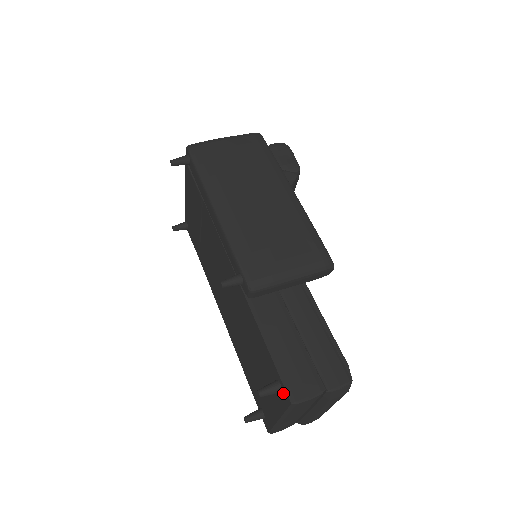
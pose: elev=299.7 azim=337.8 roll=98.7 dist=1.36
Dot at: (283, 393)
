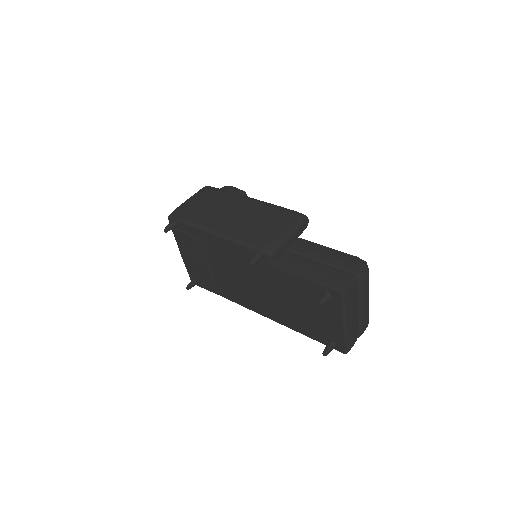
Dot at: (332, 295)
